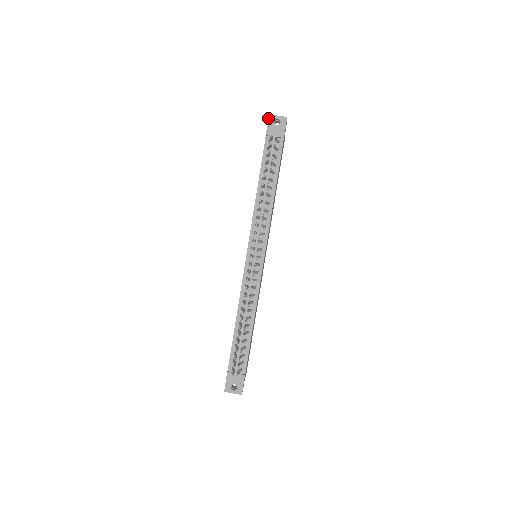
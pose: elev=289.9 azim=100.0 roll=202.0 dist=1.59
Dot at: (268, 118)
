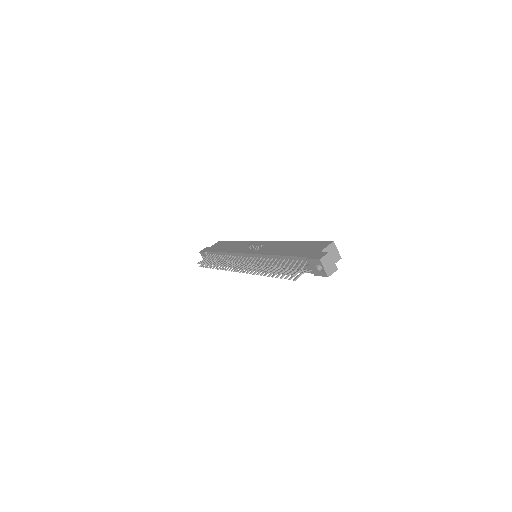
Dot at: (317, 259)
